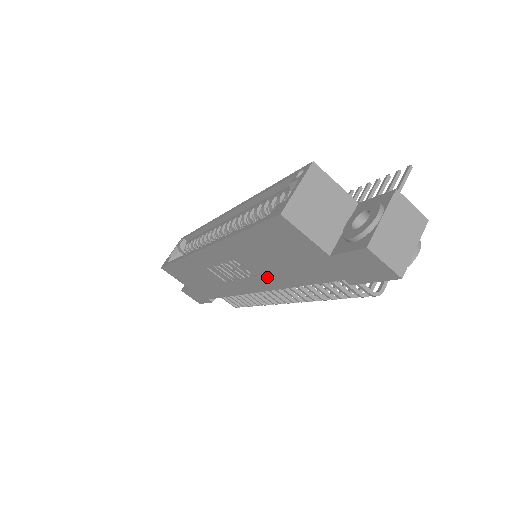
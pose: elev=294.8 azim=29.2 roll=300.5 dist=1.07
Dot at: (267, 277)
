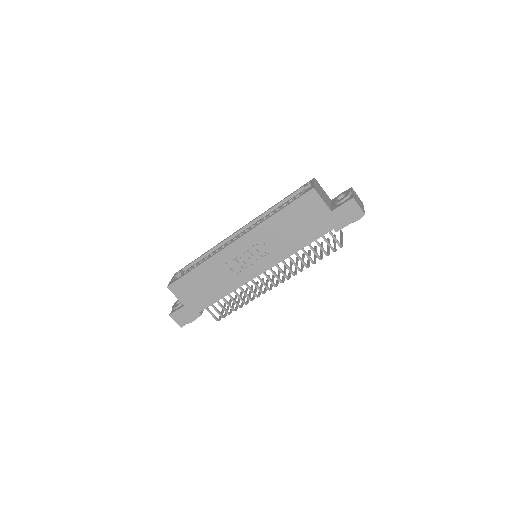
Dot at: (279, 250)
